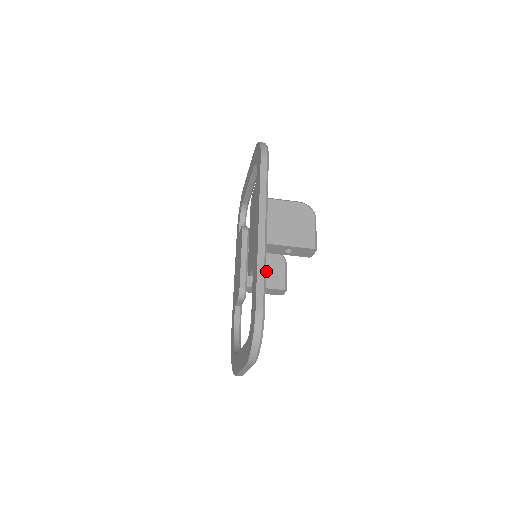
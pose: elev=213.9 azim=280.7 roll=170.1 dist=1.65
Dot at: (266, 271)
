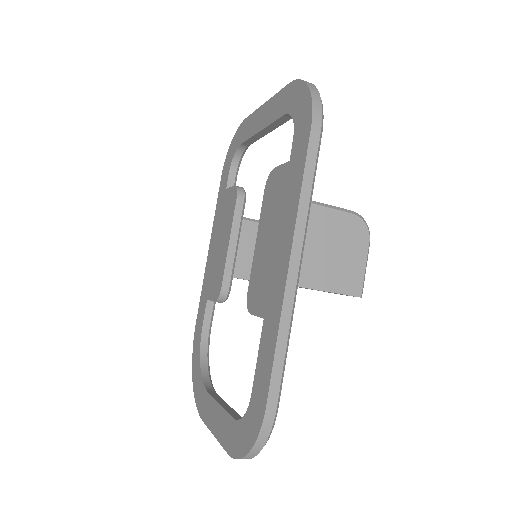
Dot at: occluded
